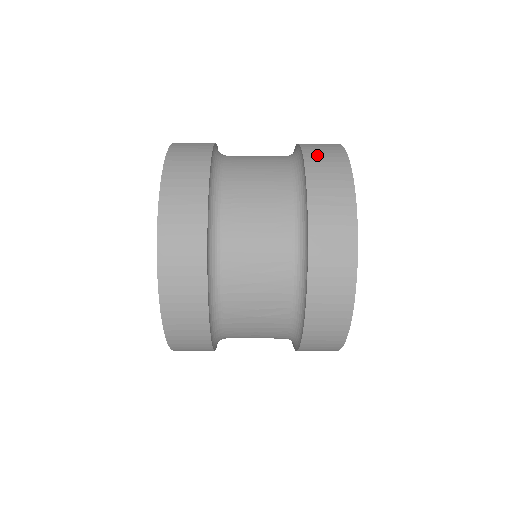
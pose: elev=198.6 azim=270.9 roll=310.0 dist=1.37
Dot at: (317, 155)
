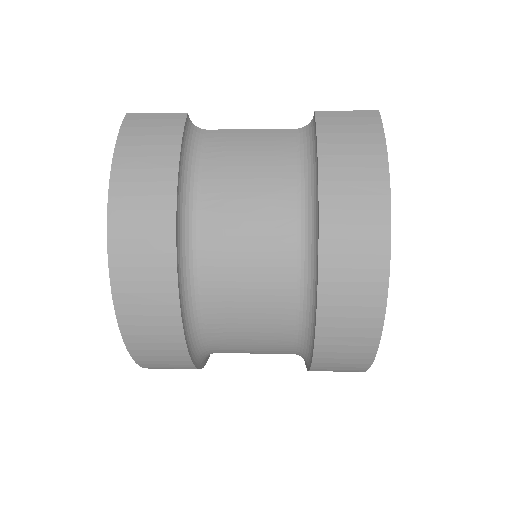
Dot at: (340, 277)
